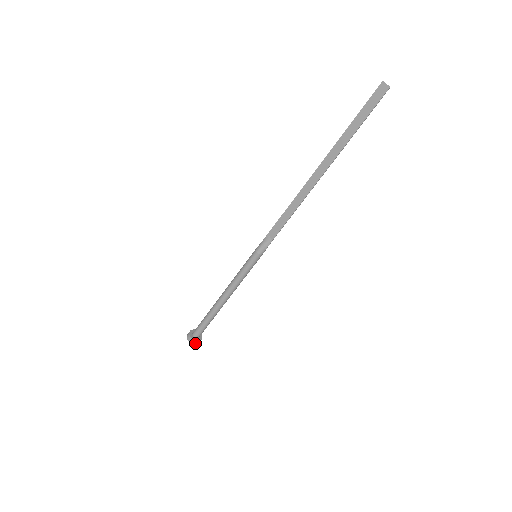
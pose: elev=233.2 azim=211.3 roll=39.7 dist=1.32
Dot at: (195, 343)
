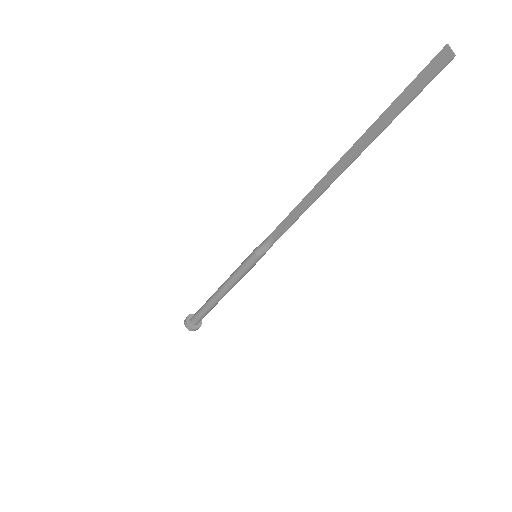
Dot at: (190, 329)
